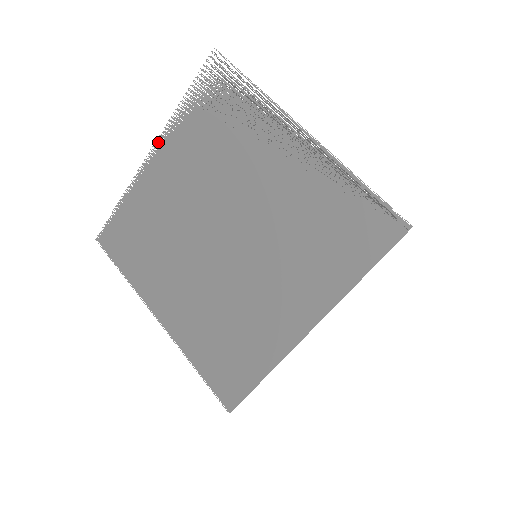
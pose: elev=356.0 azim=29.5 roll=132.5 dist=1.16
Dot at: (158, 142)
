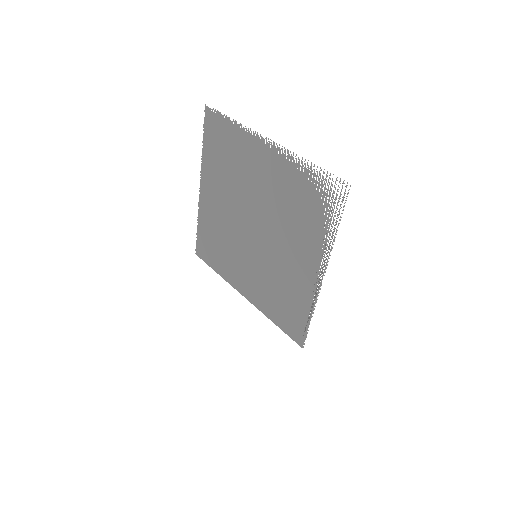
Dot at: occluded
